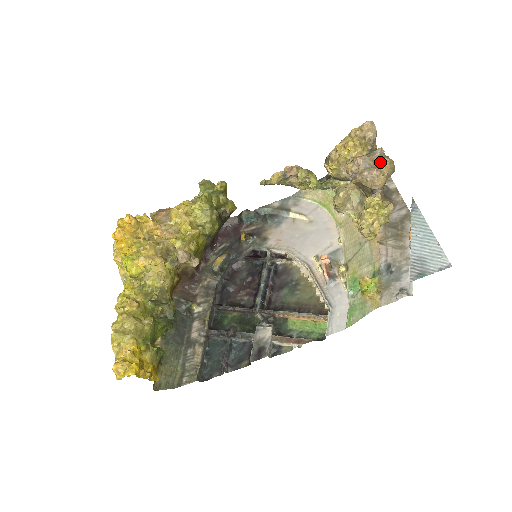
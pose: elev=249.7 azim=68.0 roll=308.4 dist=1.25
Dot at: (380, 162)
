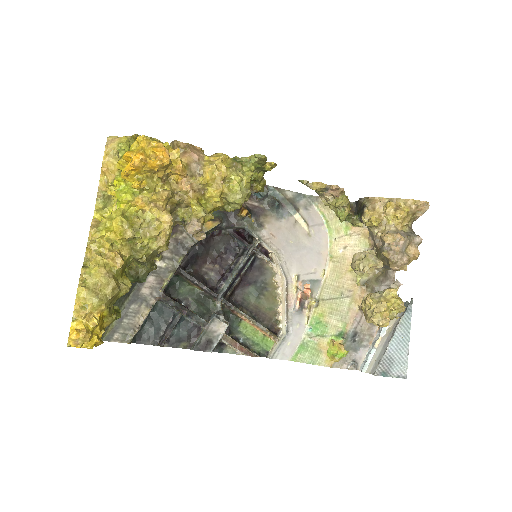
Dot at: (413, 252)
